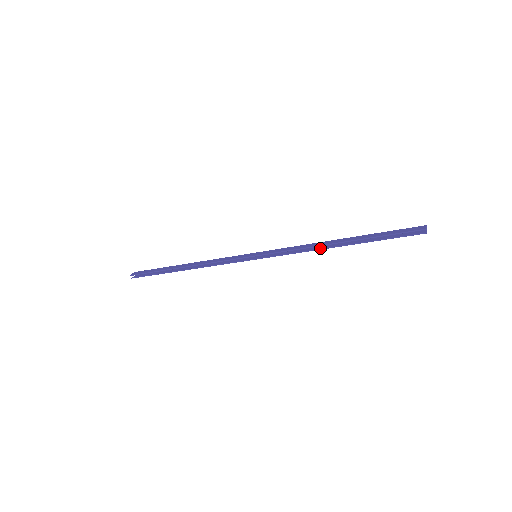
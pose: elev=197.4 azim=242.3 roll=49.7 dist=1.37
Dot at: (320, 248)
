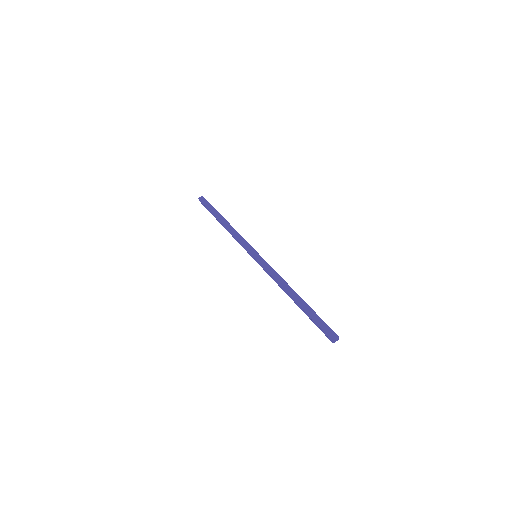
Dot at: (285, 289)
